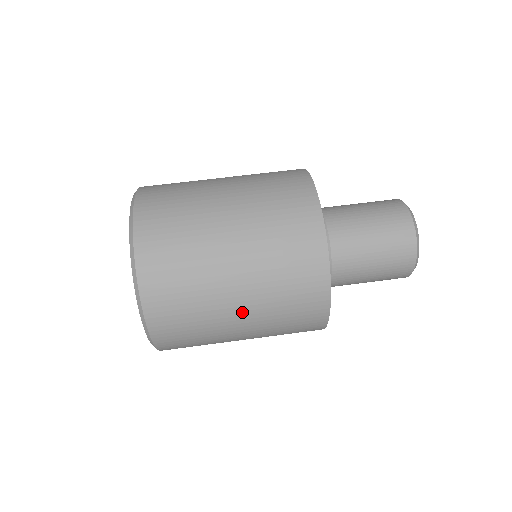
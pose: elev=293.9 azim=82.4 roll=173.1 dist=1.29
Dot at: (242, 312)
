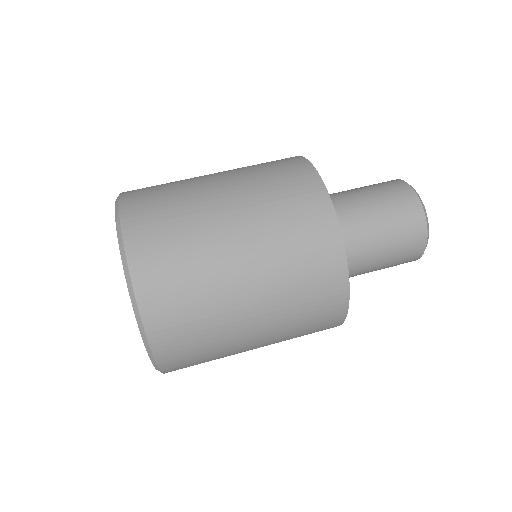
Dot at: (246, 269)
